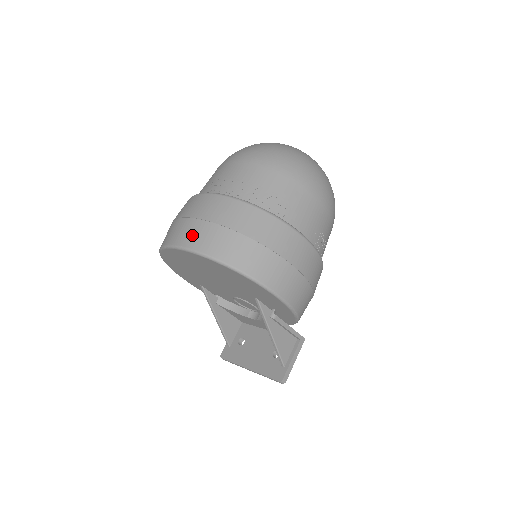
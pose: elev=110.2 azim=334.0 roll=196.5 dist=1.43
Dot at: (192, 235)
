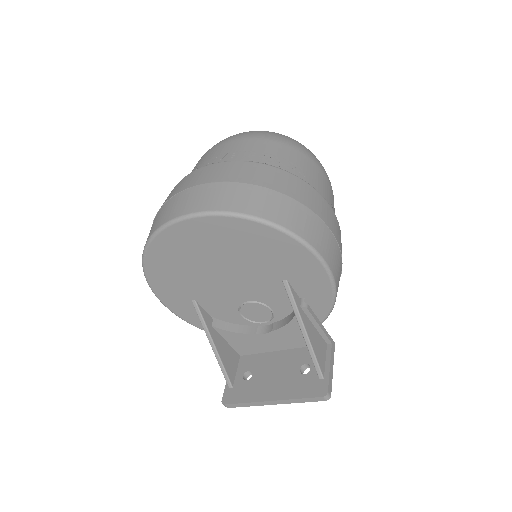
Dot at: (204, 199)
